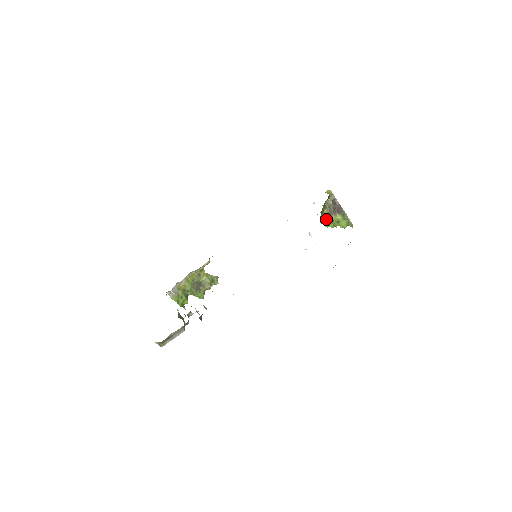
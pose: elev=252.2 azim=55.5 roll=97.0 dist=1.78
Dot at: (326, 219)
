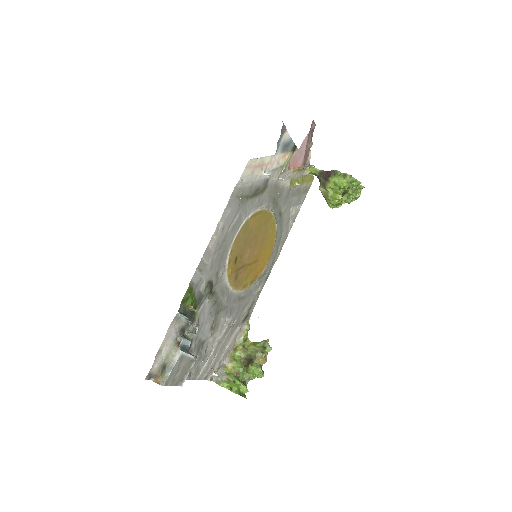
Dot at: (326, 194)
